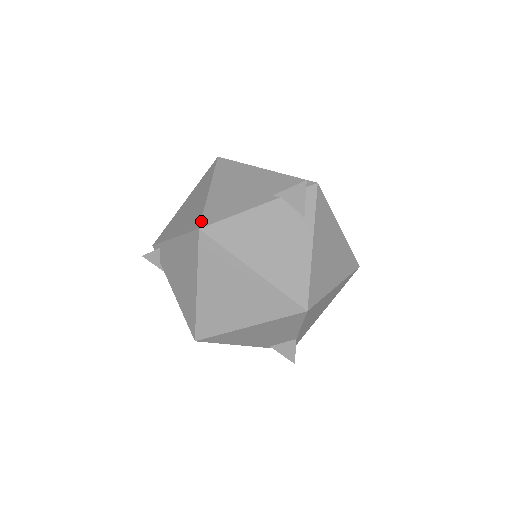
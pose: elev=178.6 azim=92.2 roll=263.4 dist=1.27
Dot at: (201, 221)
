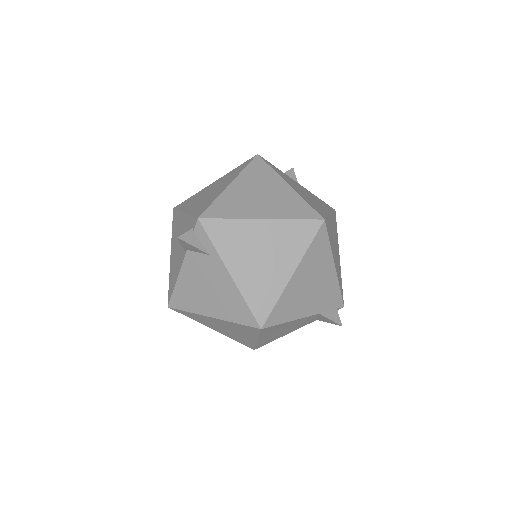
Dot at: (168, 298)
